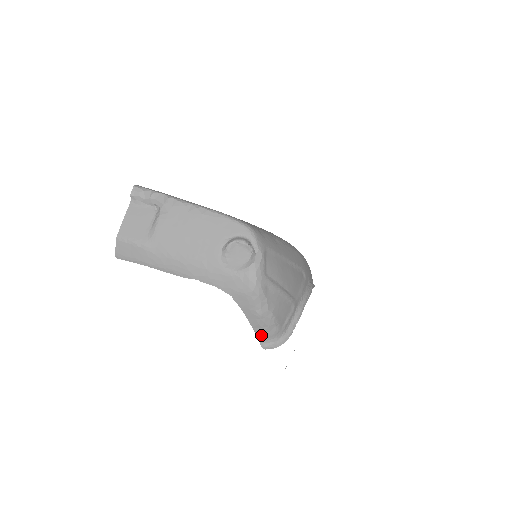
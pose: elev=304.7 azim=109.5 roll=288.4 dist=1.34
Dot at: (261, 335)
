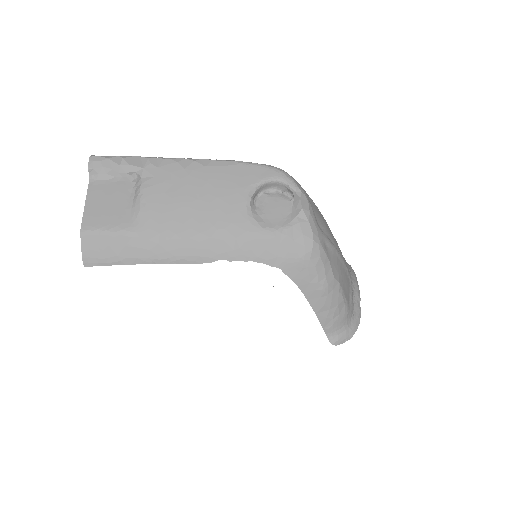
Dot at: (328, 324)
